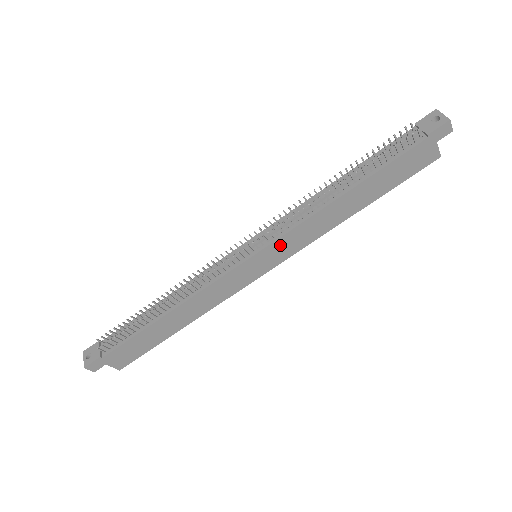
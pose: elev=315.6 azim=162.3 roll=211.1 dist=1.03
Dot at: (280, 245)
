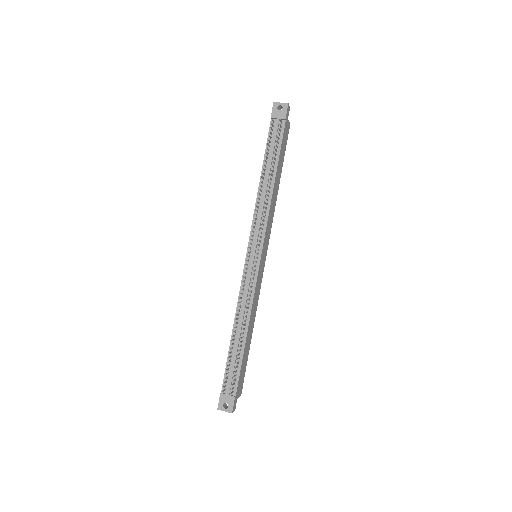
Dot at: (266, 237)
